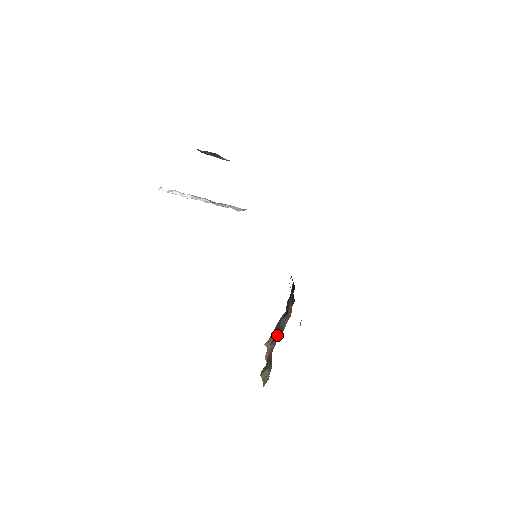
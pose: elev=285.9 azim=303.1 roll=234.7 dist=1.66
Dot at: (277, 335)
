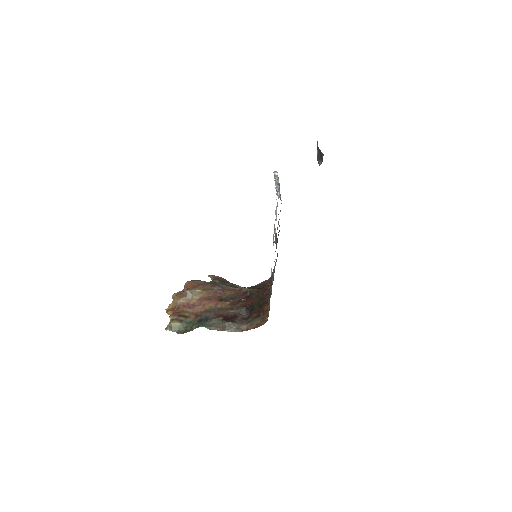
Dot at: (216, 325)
